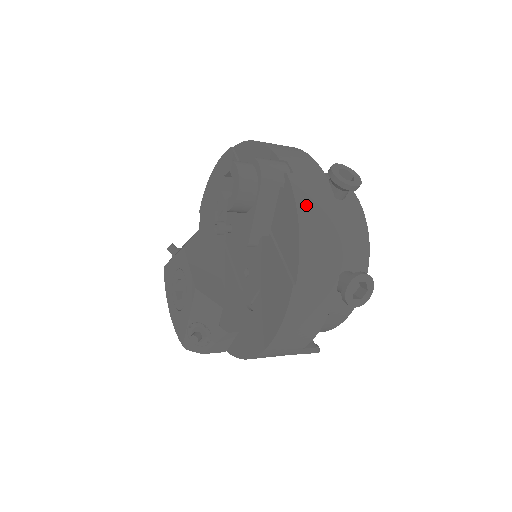
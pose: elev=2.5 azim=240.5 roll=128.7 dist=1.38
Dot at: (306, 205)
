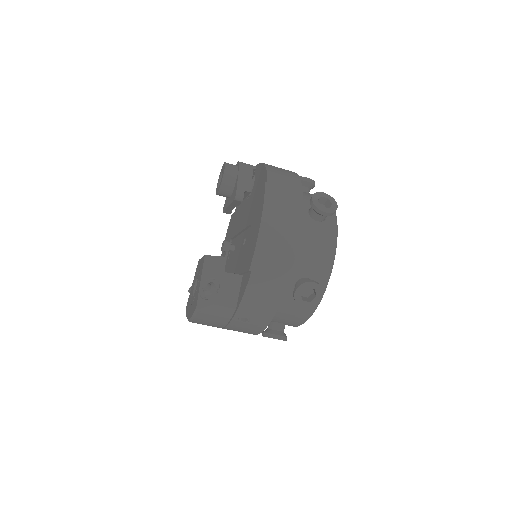
Dot at: occluded
